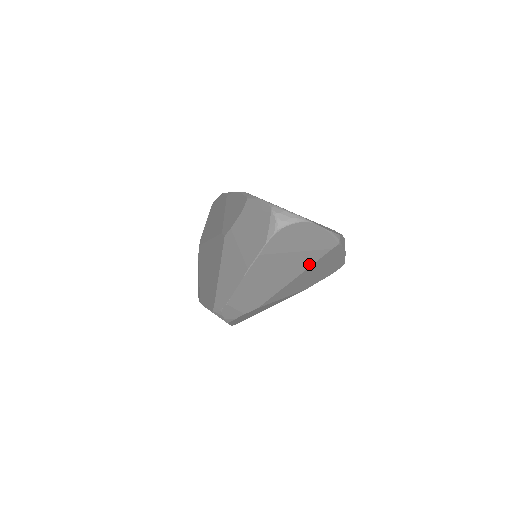
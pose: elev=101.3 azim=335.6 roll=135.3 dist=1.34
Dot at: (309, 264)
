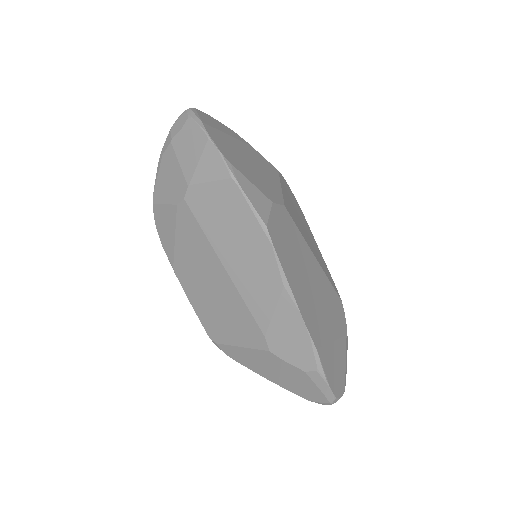
Dot at: occluded
